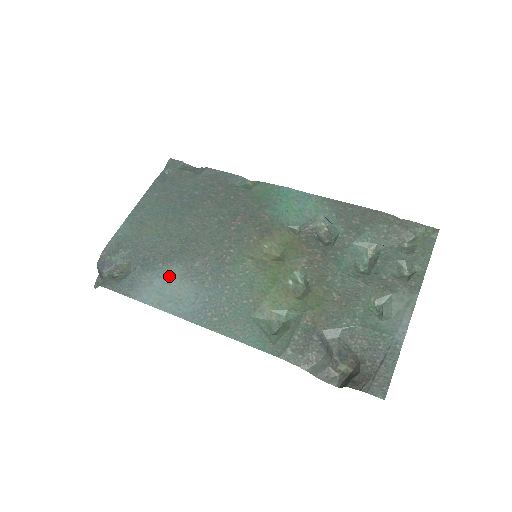
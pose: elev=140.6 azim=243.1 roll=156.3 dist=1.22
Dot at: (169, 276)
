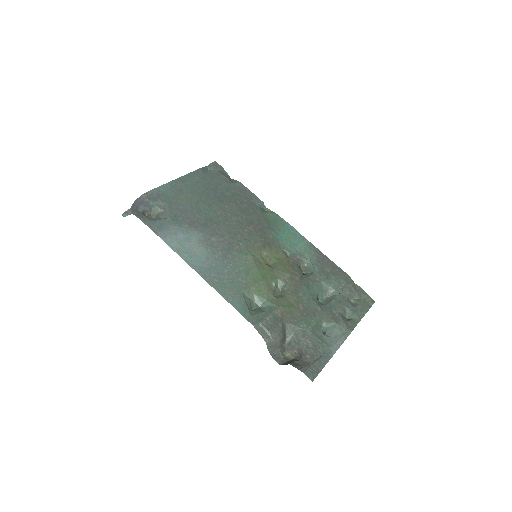
Dot at: (191, 236)
